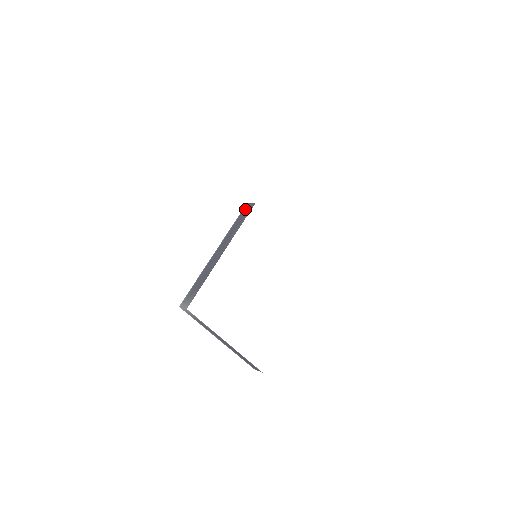
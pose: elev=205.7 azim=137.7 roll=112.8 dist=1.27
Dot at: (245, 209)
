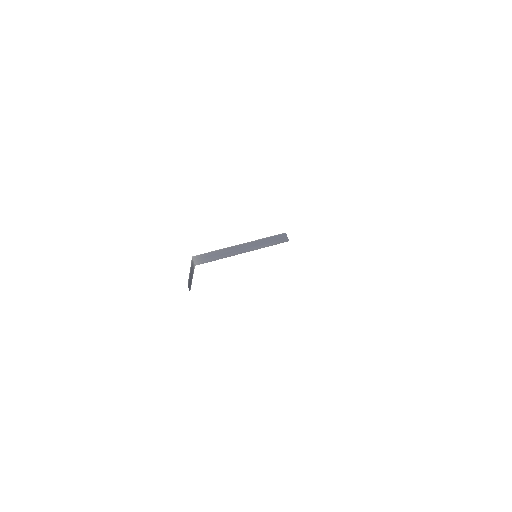
Dot at: (281, 236)
